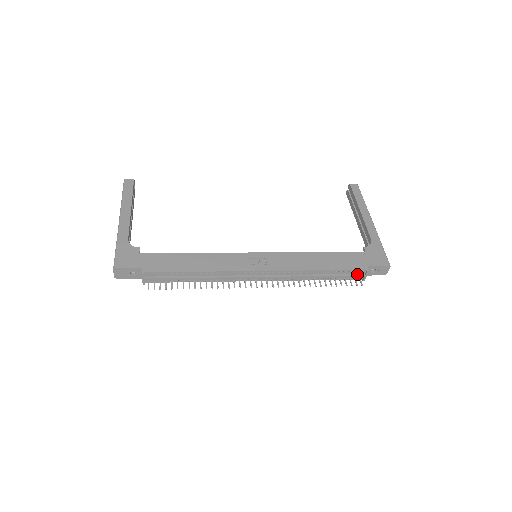
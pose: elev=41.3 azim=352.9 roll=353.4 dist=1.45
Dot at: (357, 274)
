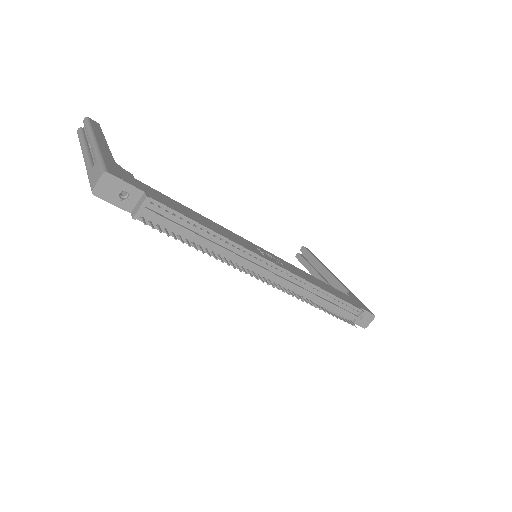
Dot at: (352, 313)
